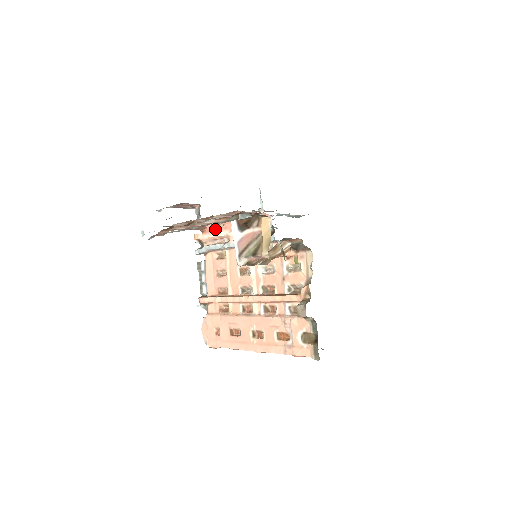
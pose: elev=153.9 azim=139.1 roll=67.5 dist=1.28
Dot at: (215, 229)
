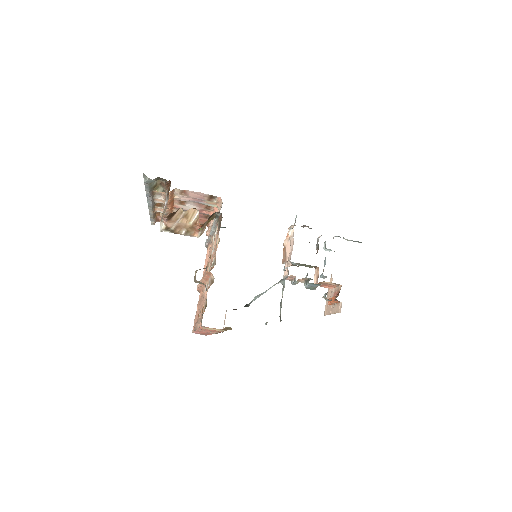
Dot at: occluded
